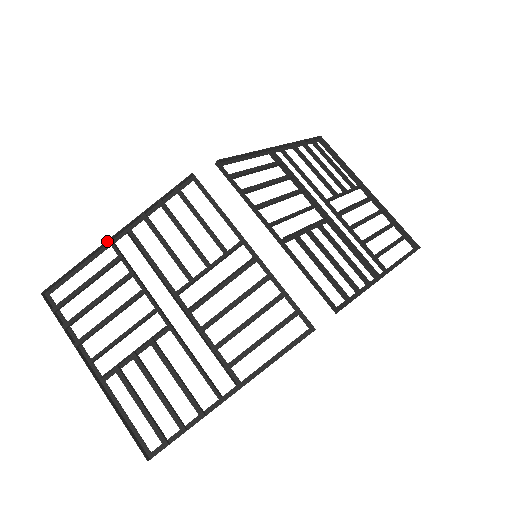
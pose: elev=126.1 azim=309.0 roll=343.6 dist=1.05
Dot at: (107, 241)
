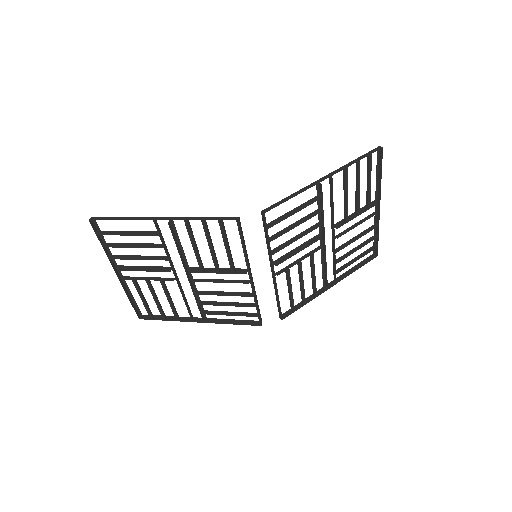
Dot at: (151, 219)
